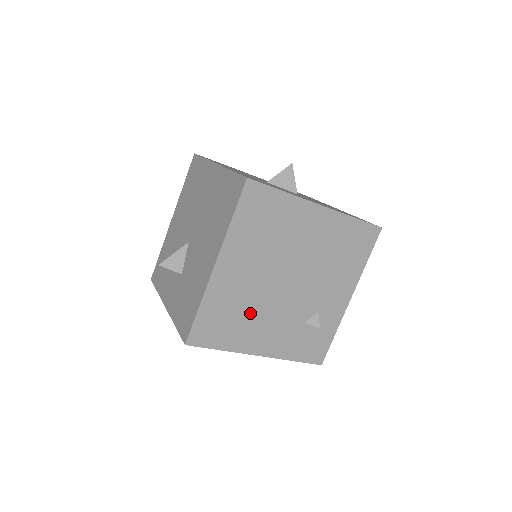
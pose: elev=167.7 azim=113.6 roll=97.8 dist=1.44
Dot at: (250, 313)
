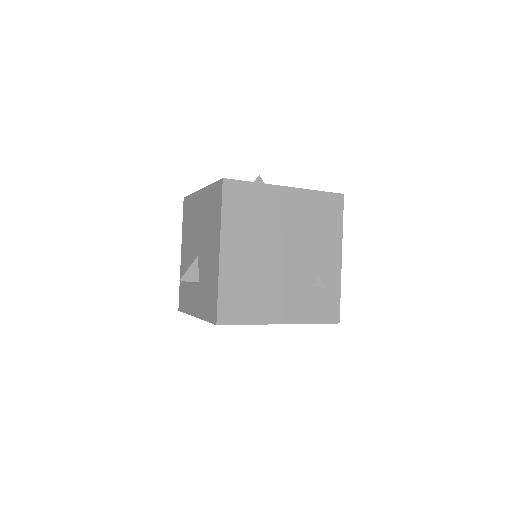
Dot at: (261, 287)
